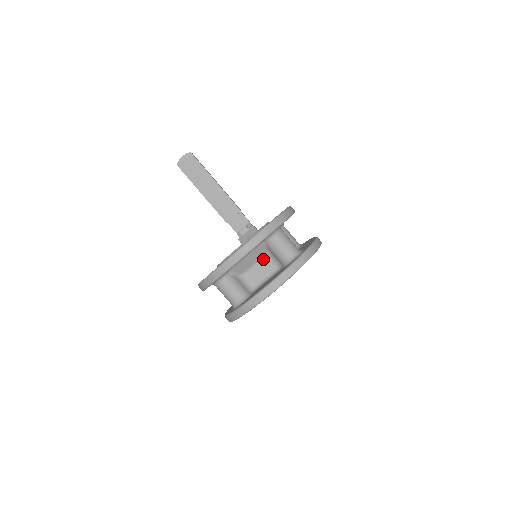
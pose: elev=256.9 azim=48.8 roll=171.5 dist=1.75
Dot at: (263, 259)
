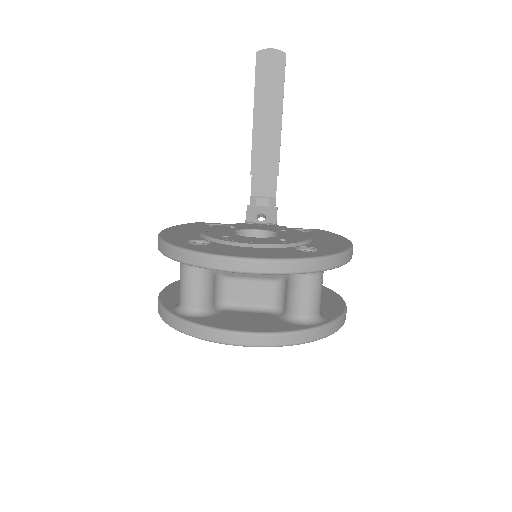
Dot at: (267, 282)
